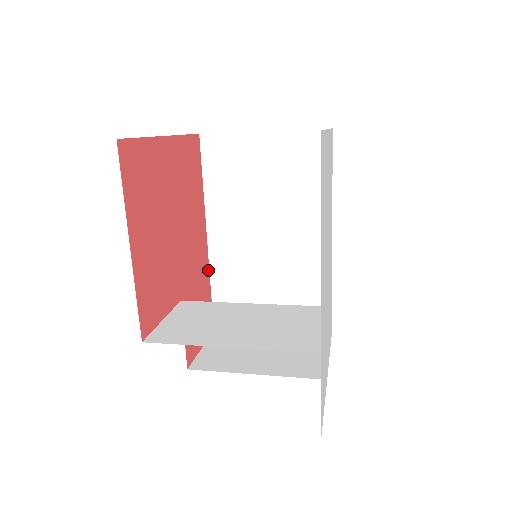
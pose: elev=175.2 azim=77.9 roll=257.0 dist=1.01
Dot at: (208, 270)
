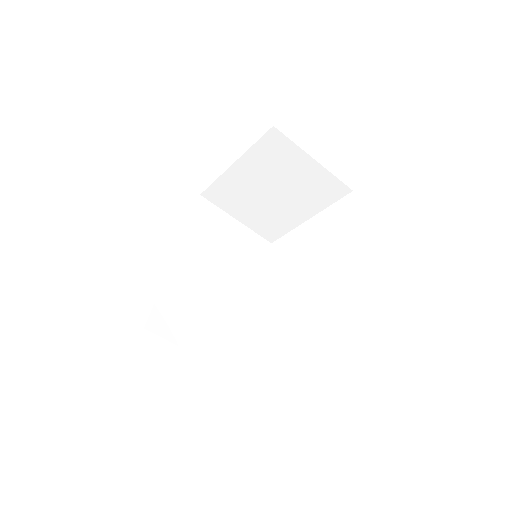
Dot at: (167, 275)
